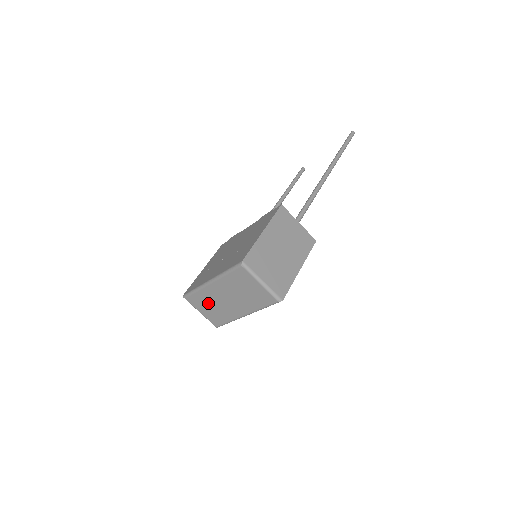
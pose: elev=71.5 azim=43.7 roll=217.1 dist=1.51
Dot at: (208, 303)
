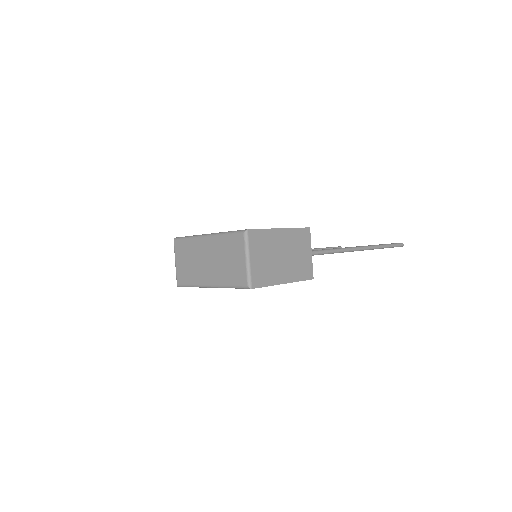
Dot at: (189, 256)
